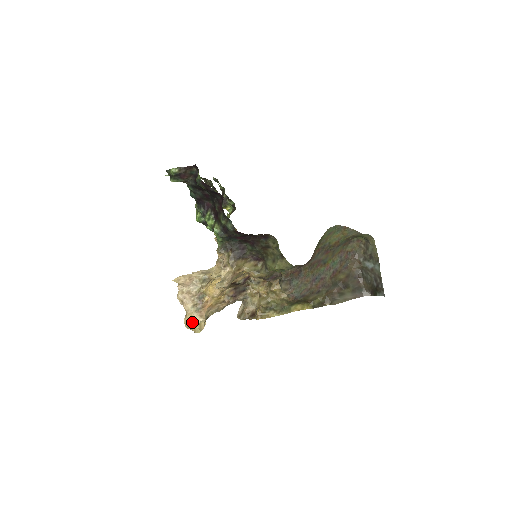
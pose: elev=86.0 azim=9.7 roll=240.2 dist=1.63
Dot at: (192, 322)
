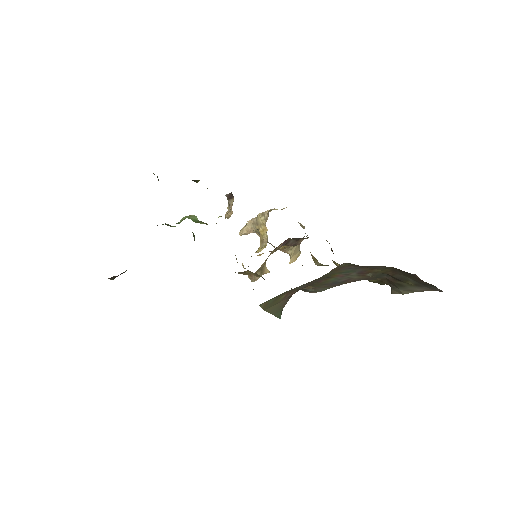
Dot at: occluded
